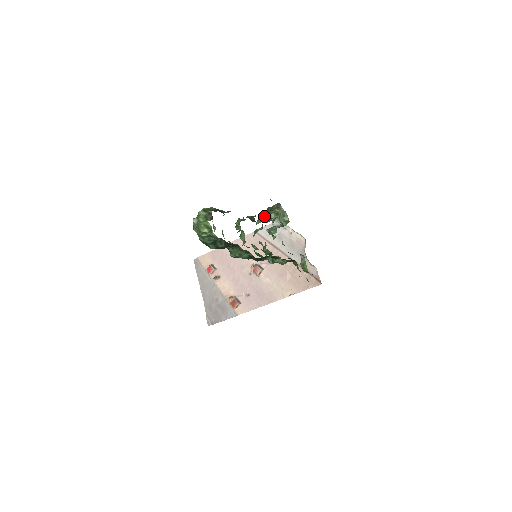
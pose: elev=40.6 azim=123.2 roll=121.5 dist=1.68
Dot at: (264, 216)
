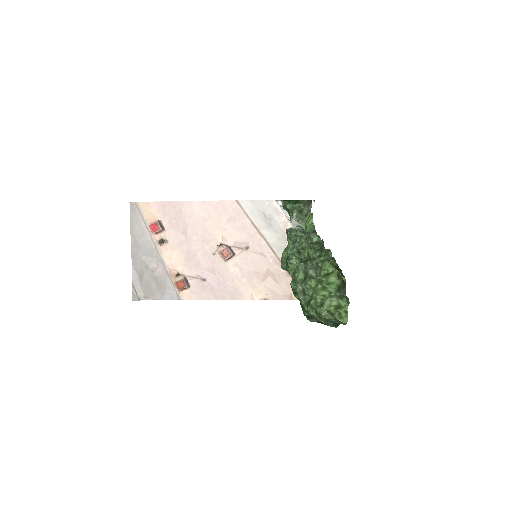
Dot at: occluded
